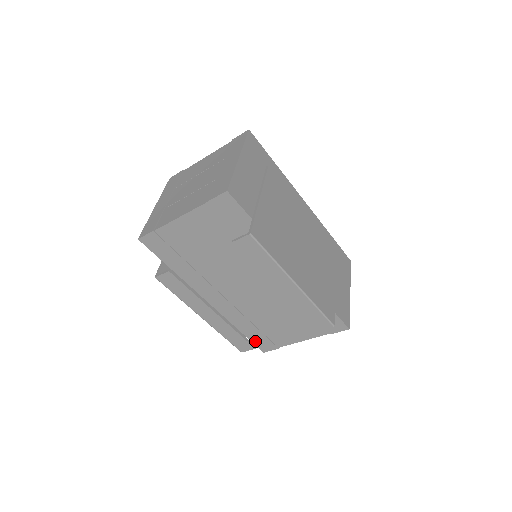
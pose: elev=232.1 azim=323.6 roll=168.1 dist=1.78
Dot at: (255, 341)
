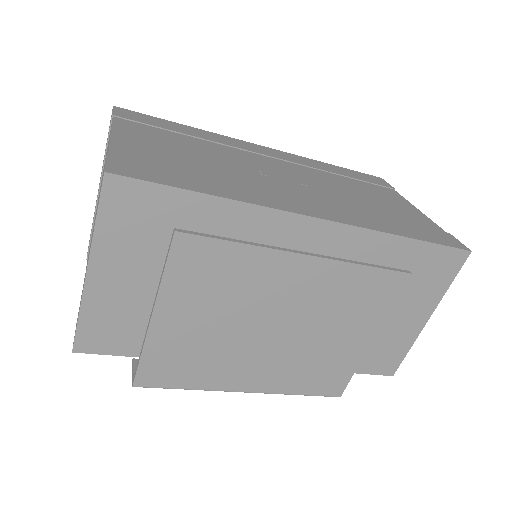
Dot at: occluded
